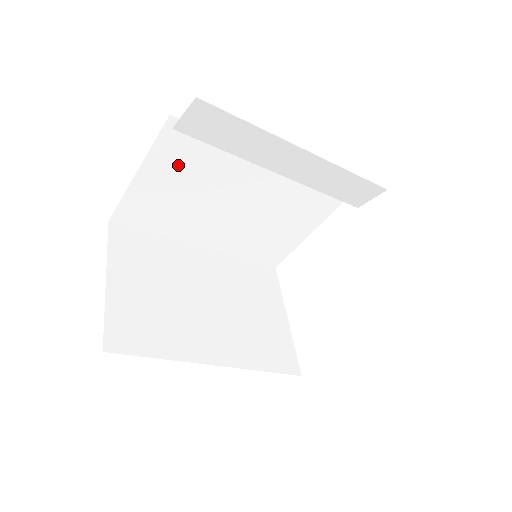
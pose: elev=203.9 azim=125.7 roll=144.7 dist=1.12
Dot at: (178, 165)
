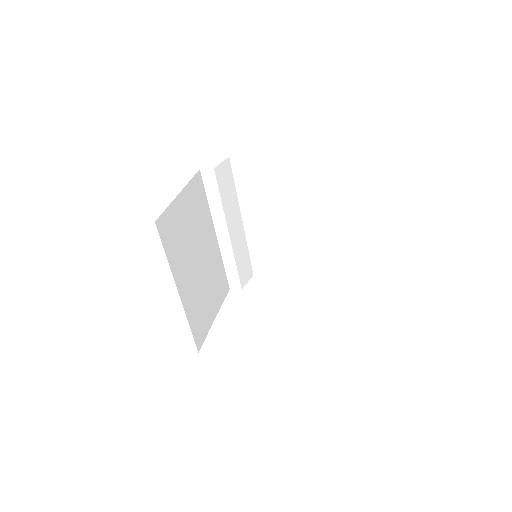
Dot at: (192, 204)
